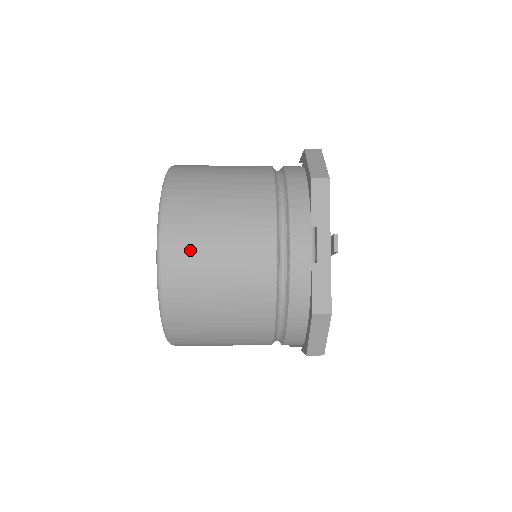
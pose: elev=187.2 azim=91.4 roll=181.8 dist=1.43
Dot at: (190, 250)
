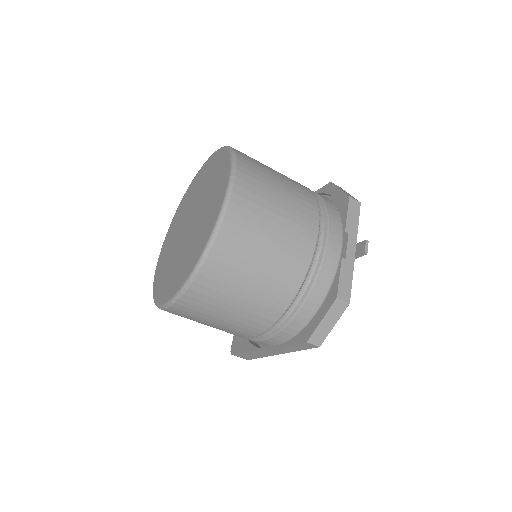
Dot at: (254, 207)
